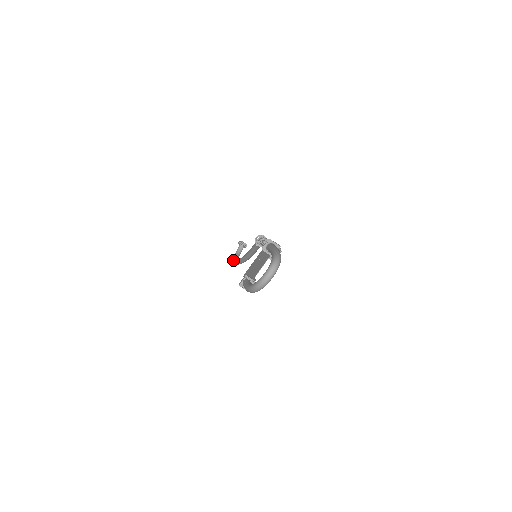
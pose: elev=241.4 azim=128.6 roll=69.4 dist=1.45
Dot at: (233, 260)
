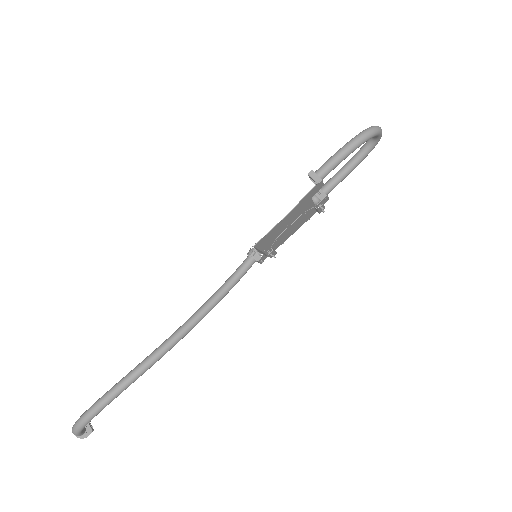
Dot at: (86, 410)
